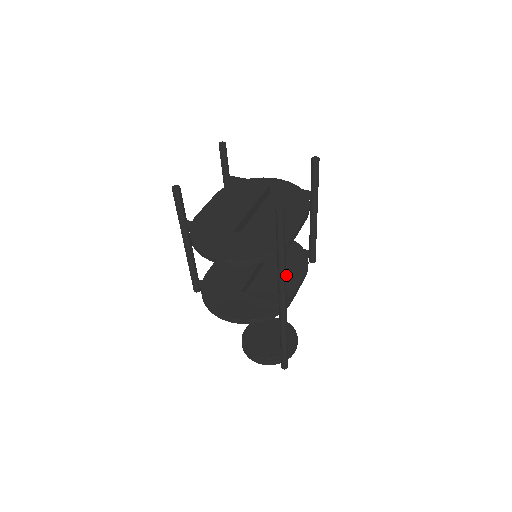
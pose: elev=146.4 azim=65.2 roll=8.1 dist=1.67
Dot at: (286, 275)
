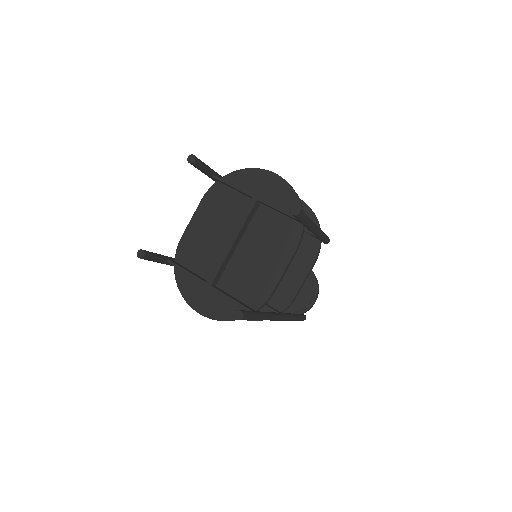
Dot at: (293, 264)
